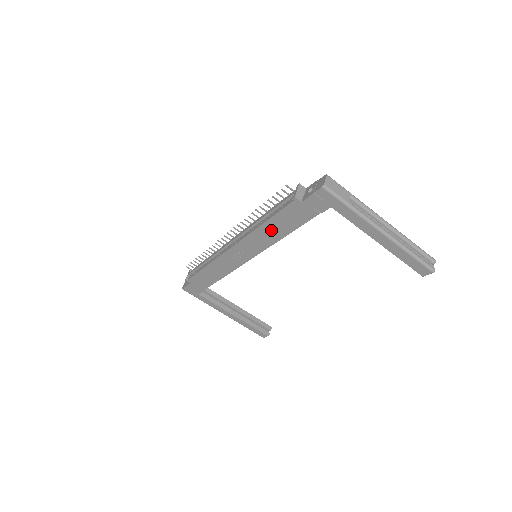
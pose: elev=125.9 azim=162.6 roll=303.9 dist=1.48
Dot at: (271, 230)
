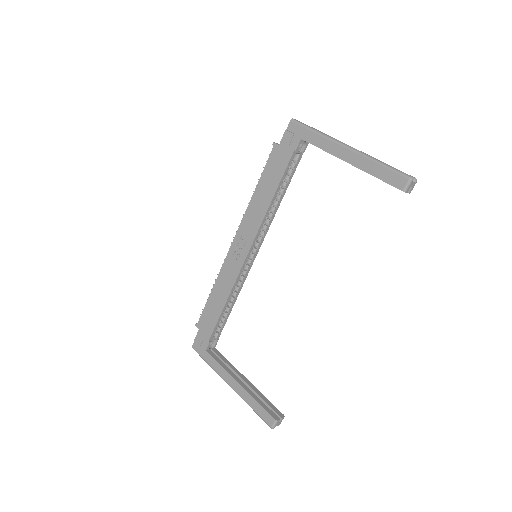
Dot at: (261, 196)
